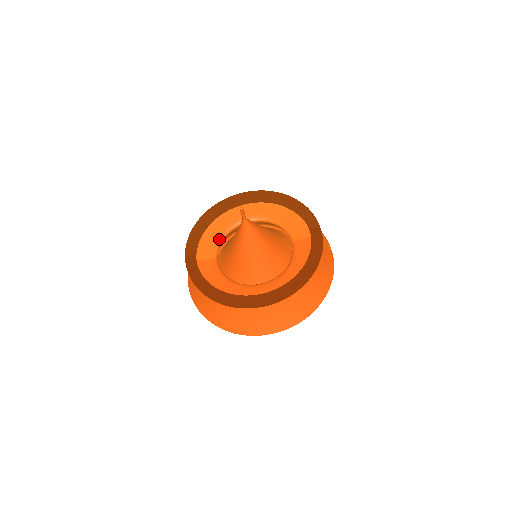
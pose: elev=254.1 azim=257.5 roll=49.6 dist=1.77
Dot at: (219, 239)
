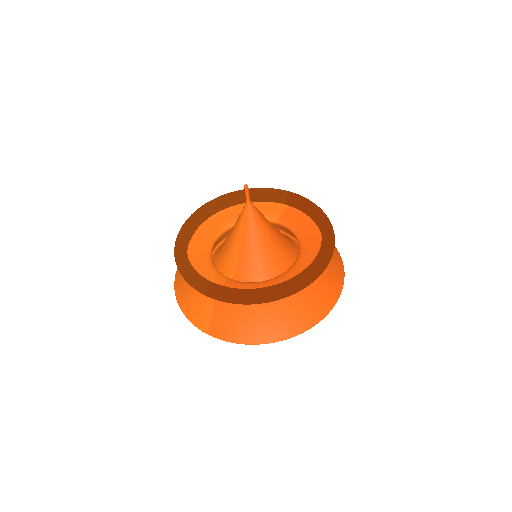
Dot at: (211, 264)
